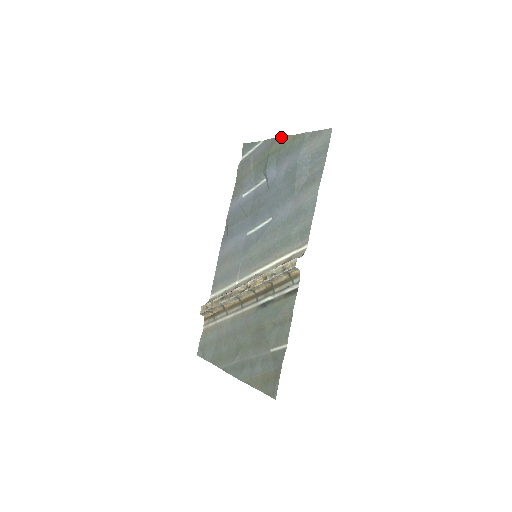
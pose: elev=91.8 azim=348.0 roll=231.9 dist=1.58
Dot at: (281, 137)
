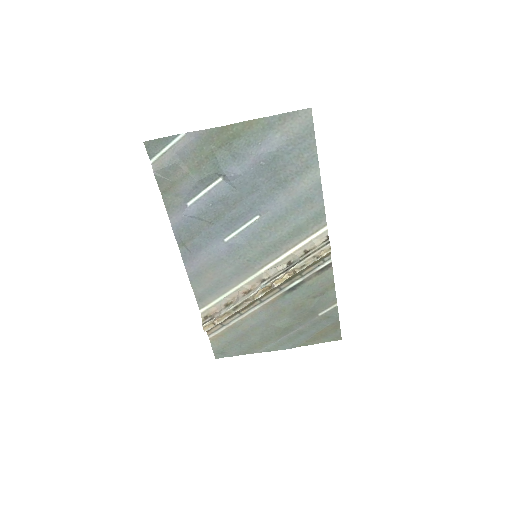
Dot at: (226, 127)
